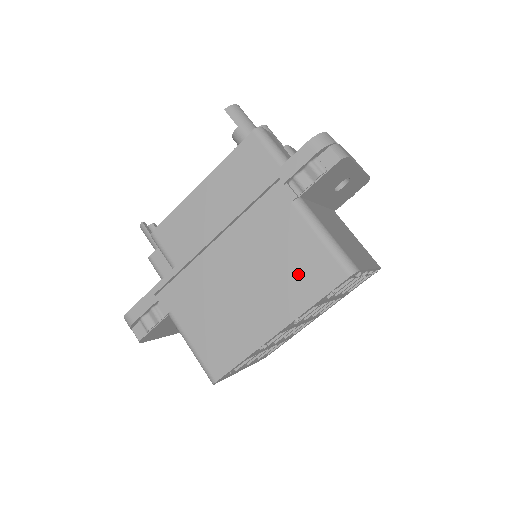
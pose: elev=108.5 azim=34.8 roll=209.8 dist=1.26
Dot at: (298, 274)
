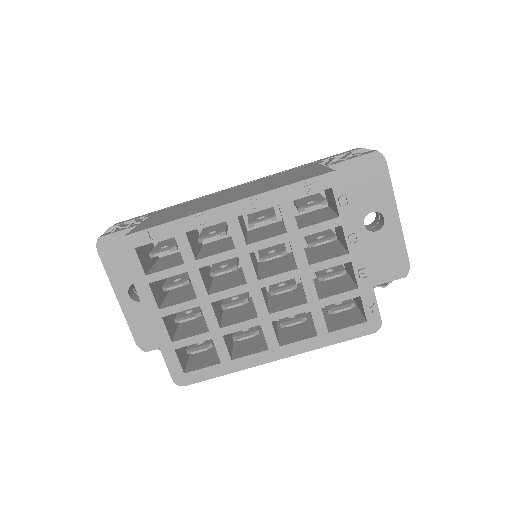
Dot at: (285, 181)
